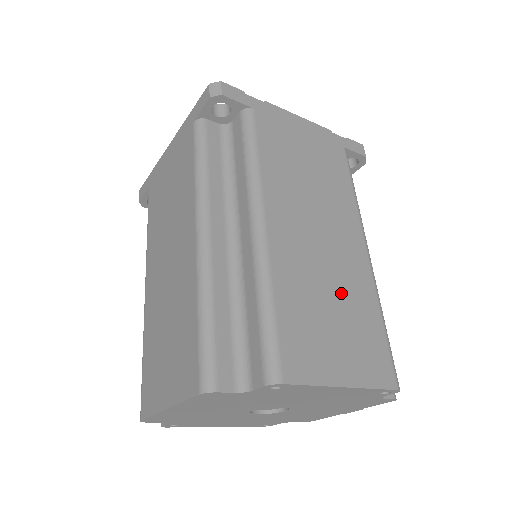
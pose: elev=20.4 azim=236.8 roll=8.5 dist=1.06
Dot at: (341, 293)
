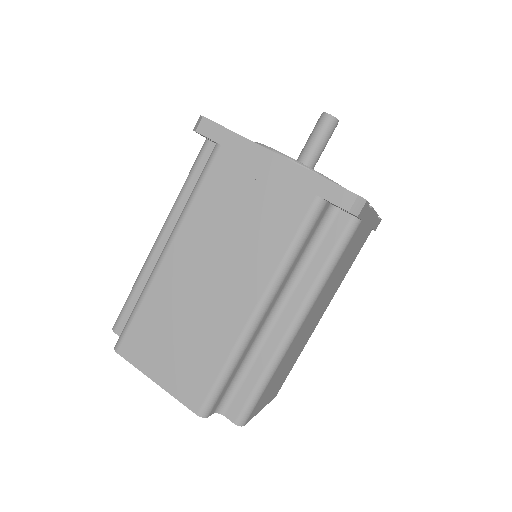
Dot at: (295, 354)
